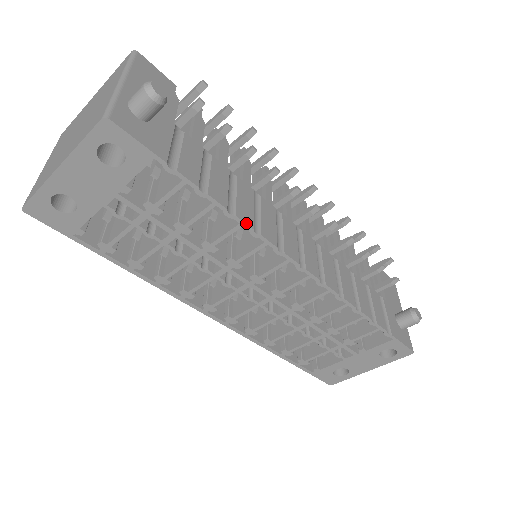
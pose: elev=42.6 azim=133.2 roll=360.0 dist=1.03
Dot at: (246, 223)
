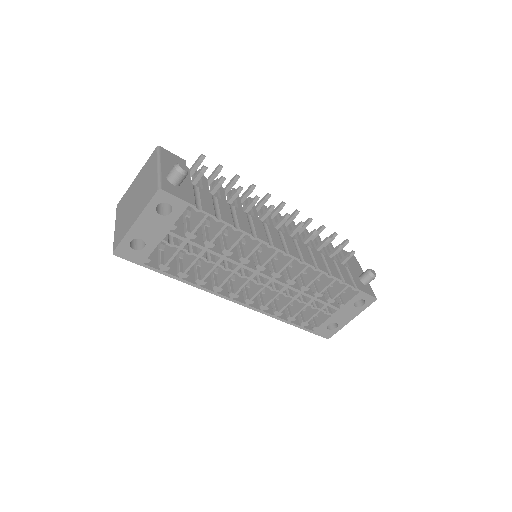
Dot at: (247, 232)
